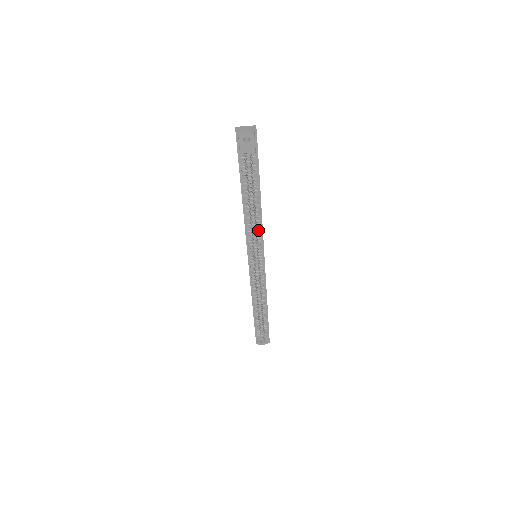
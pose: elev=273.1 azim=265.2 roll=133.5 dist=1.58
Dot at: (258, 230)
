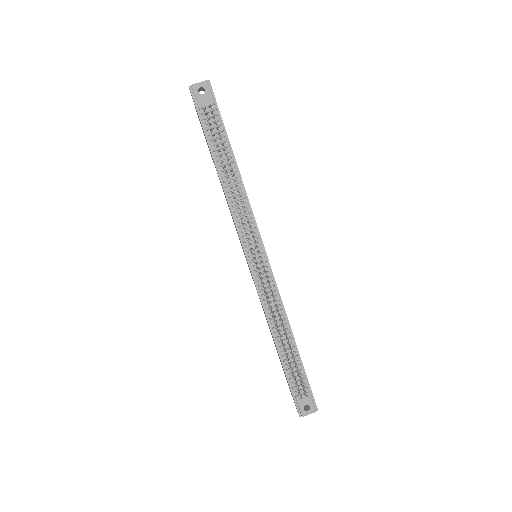
Dot at: (245, 207)
